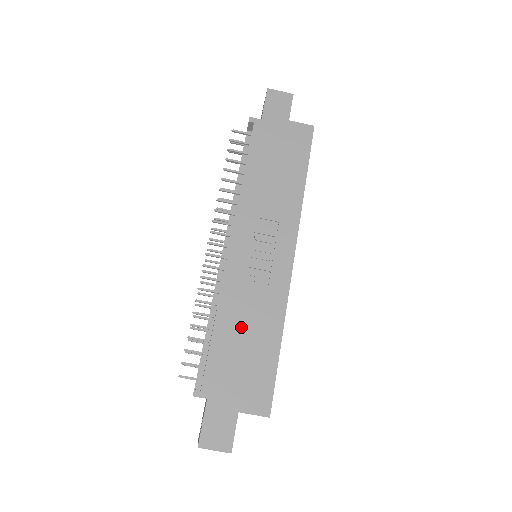
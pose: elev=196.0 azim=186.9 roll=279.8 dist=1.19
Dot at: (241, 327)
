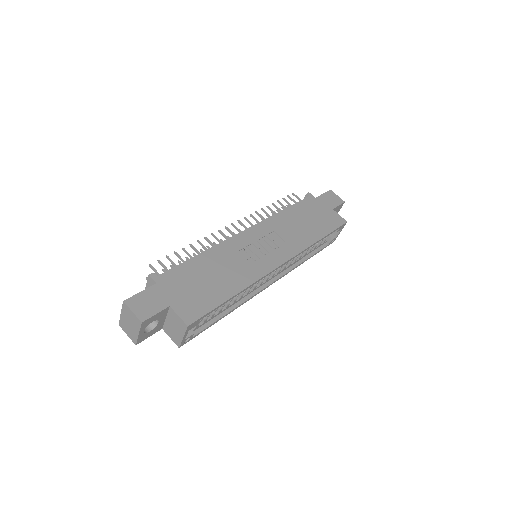
Dot at: (215, 268)
